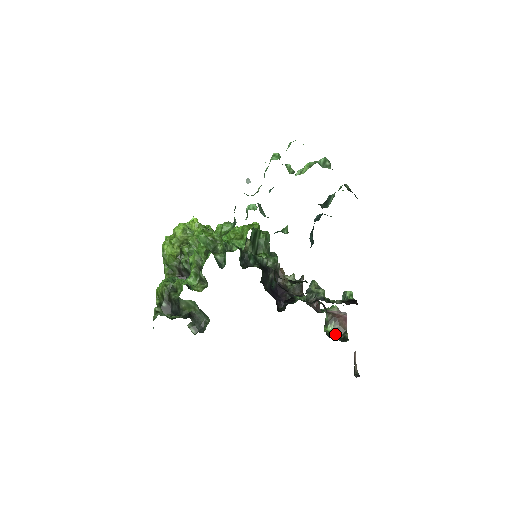
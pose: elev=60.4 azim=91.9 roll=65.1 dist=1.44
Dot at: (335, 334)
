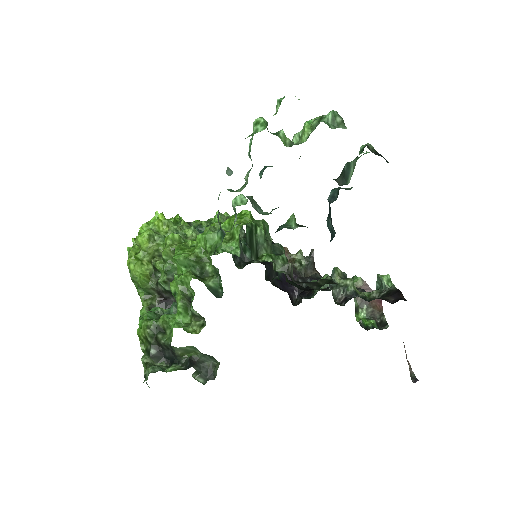
Dot at: (371, 322)
